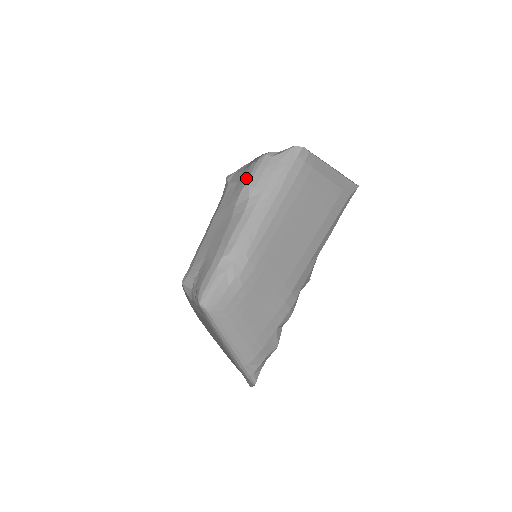
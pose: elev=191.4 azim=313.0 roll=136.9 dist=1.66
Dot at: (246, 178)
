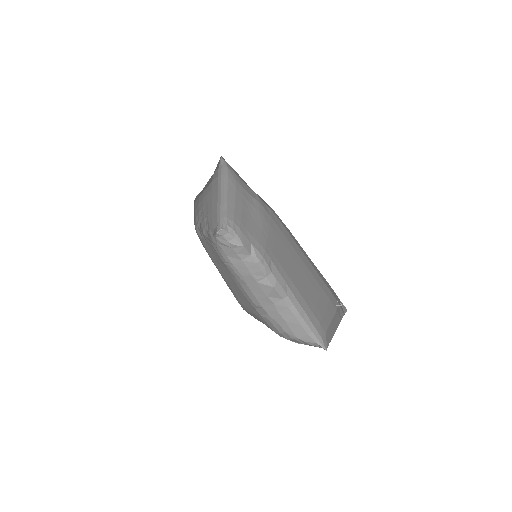
Dot at: occluded
